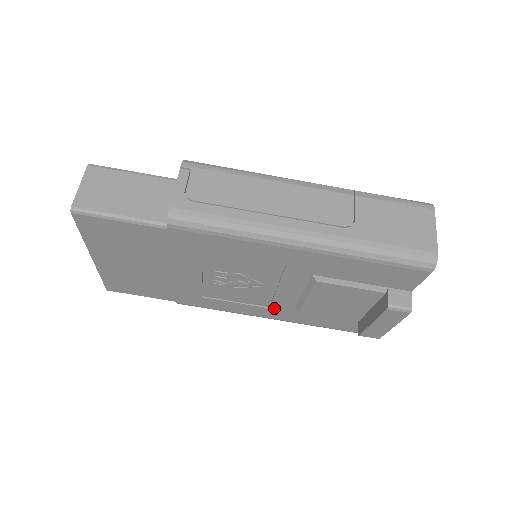
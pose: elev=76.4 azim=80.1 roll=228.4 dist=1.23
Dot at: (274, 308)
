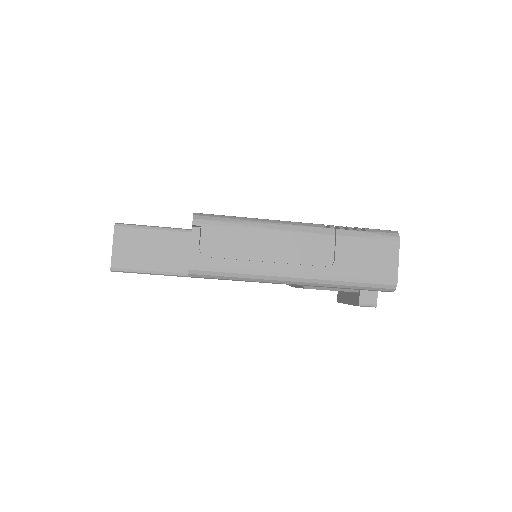
Dot at: occluded
